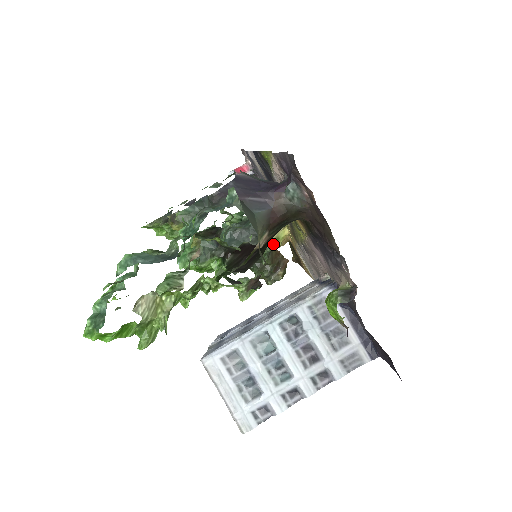
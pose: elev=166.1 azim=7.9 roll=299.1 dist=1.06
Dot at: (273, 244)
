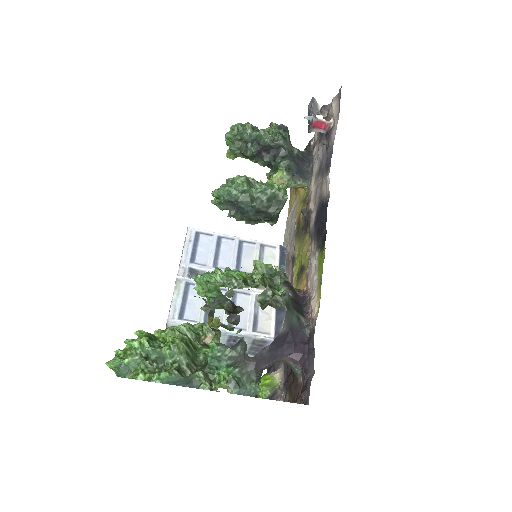
Dot at: occluded
